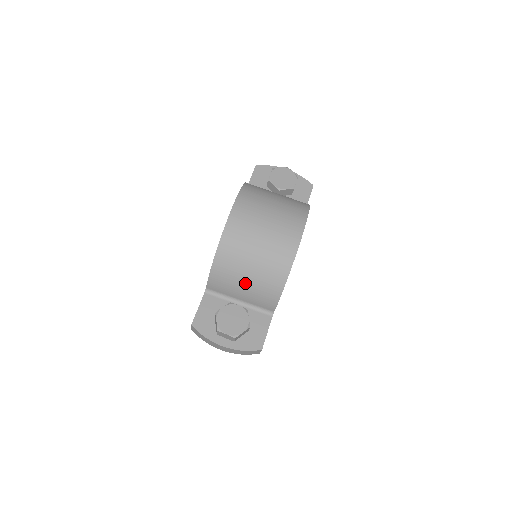
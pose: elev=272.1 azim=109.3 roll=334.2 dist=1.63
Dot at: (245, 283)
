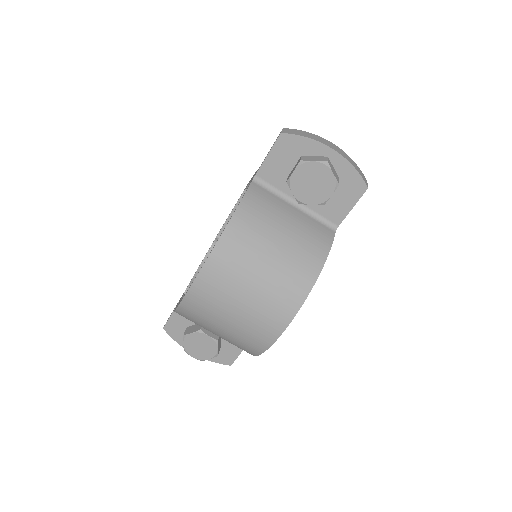
Dot at: occluded
